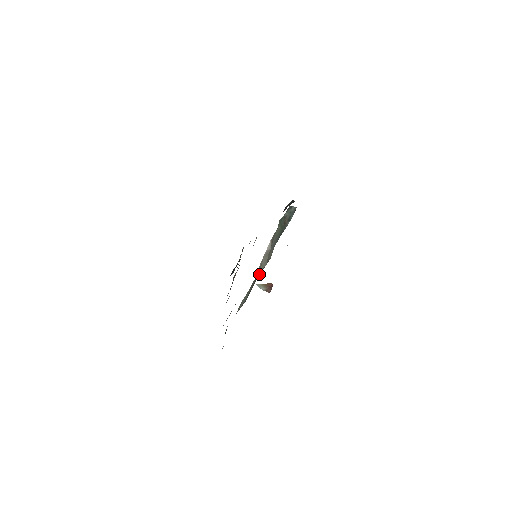
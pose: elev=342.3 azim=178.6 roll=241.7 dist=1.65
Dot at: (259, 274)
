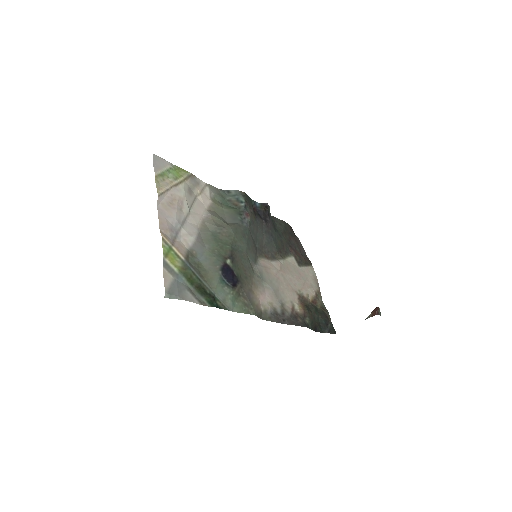
Dot at: (226, 242)
